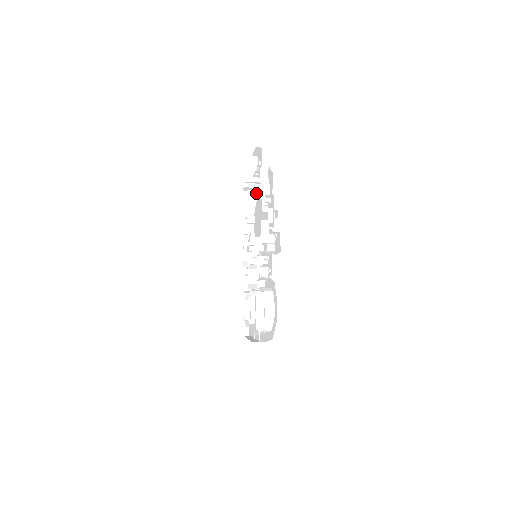
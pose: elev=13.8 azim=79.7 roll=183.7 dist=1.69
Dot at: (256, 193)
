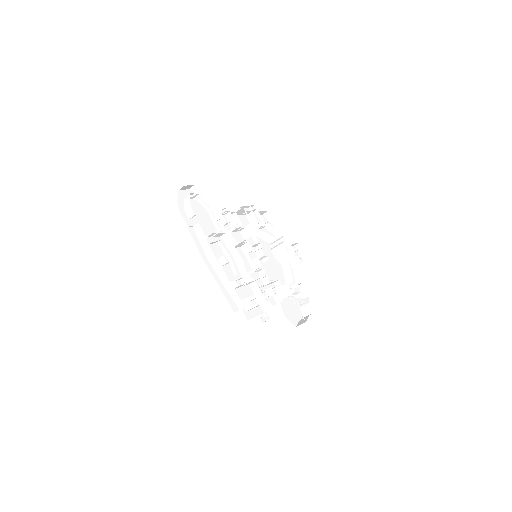
Dot at: (296, 266)
